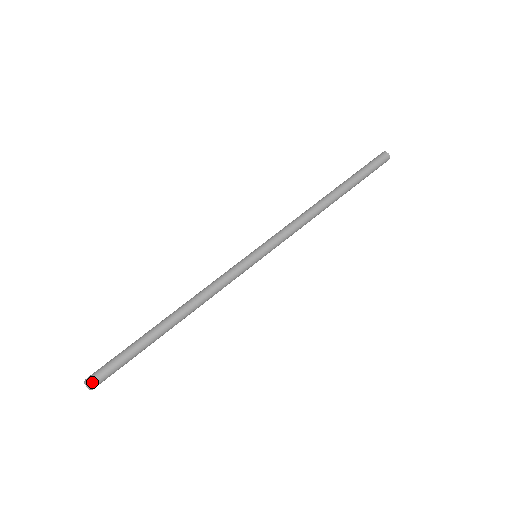
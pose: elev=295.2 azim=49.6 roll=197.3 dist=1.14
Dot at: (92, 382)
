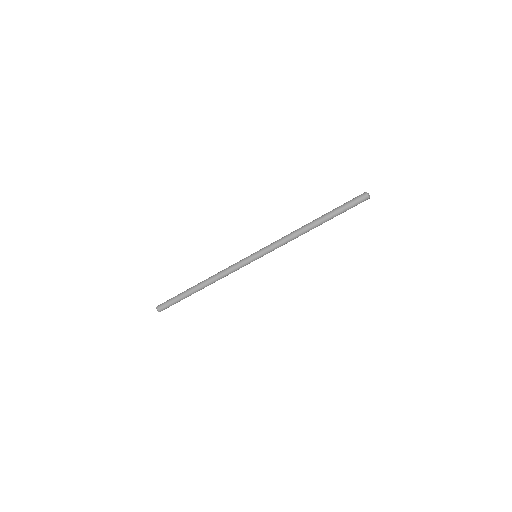
Dot at: (160, 309)
